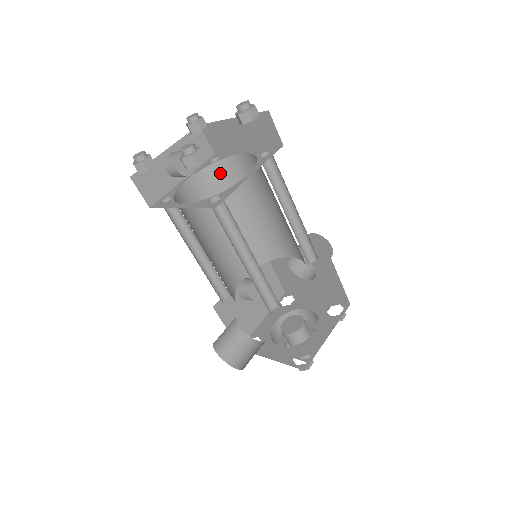
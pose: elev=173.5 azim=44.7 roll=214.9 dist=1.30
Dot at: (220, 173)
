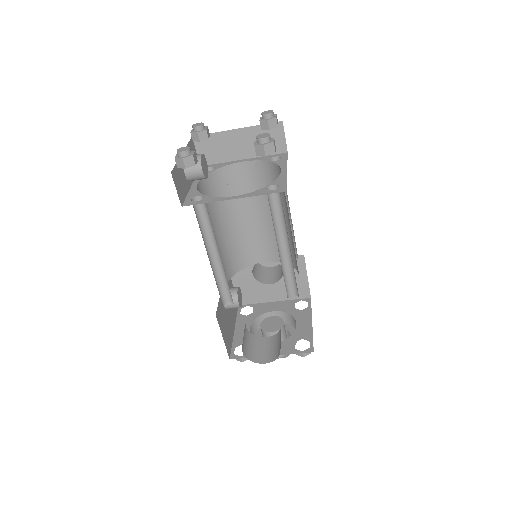
Dot at: (216, 181)
